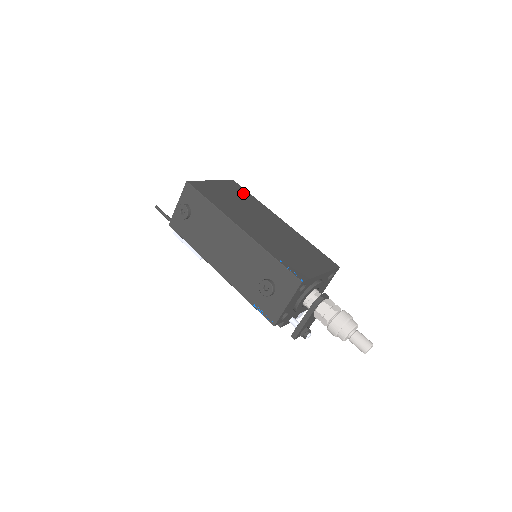
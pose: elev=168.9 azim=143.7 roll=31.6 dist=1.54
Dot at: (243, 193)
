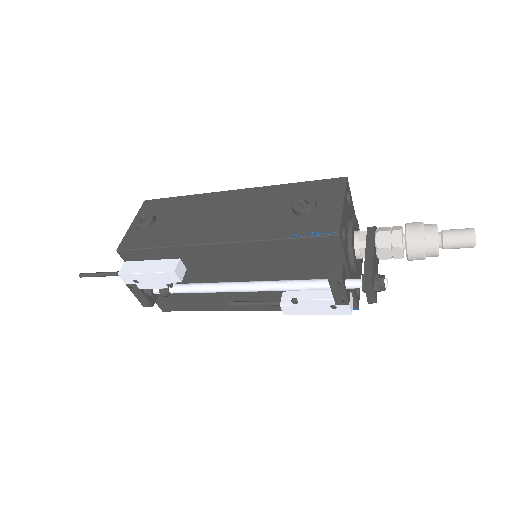
Dot at: occluded
